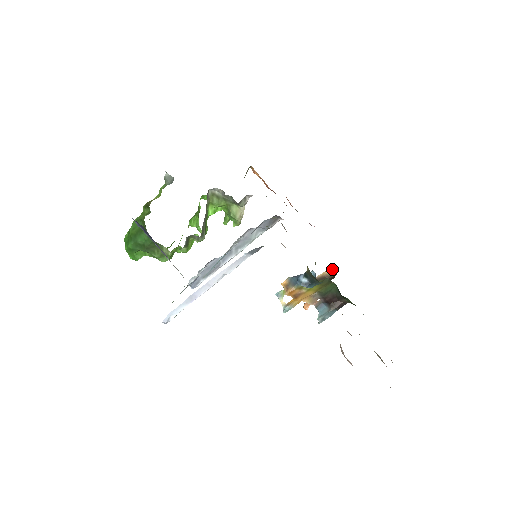
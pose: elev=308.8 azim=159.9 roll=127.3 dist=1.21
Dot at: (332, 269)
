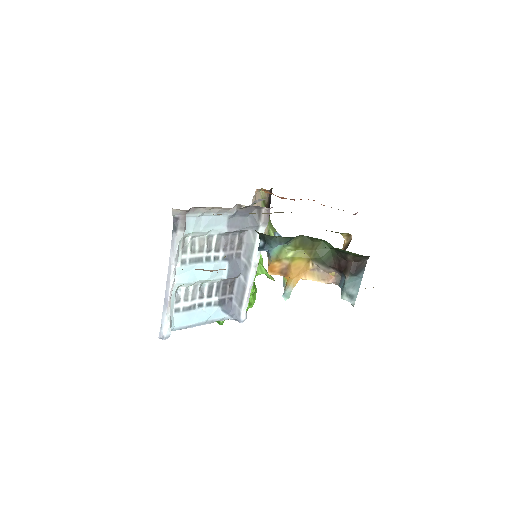
Dot at: (346, 235)
